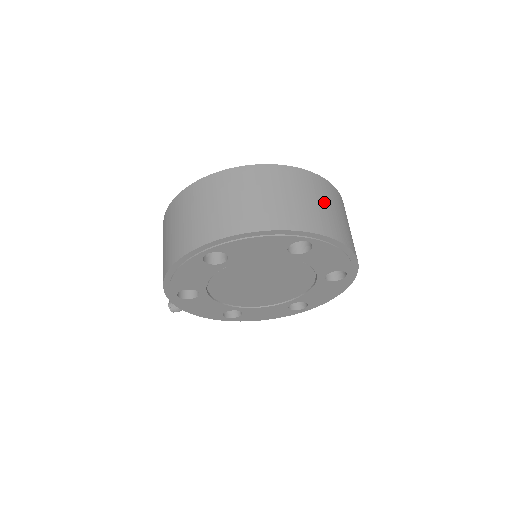
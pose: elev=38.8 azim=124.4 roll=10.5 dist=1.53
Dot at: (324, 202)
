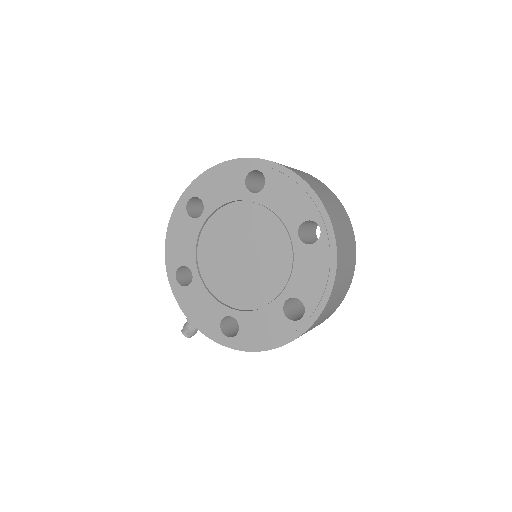
Dot at: occluded
